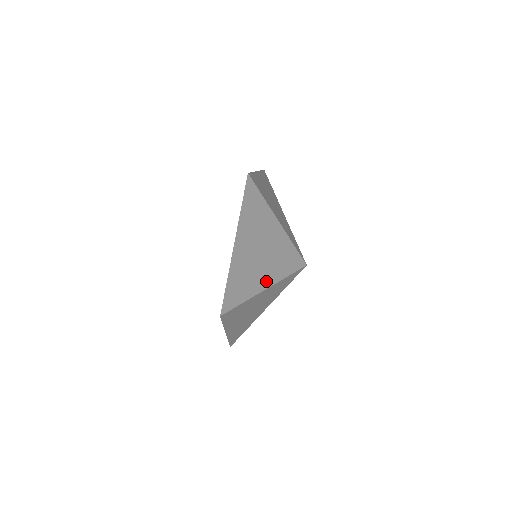
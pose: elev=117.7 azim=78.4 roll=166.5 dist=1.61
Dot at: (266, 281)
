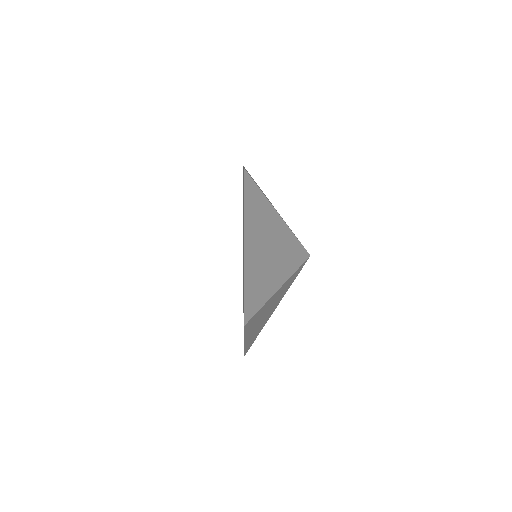
Dot at: (278, 279)
